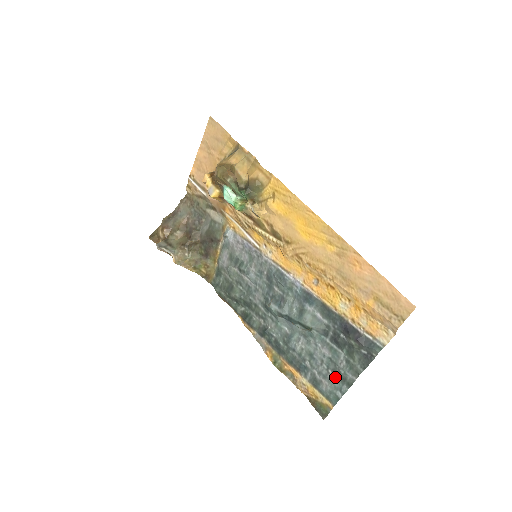
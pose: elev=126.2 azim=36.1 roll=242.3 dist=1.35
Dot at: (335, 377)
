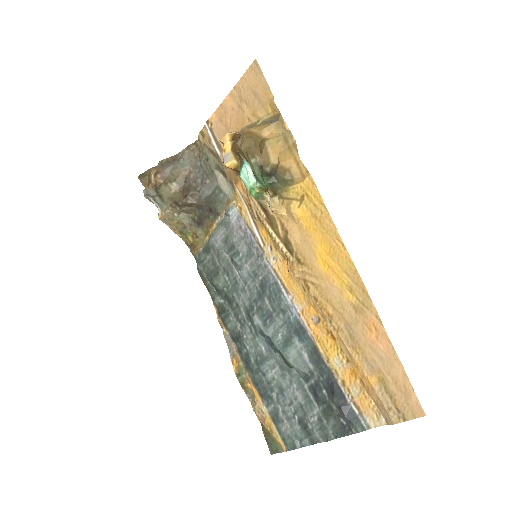
Dot at: (300, 426)
